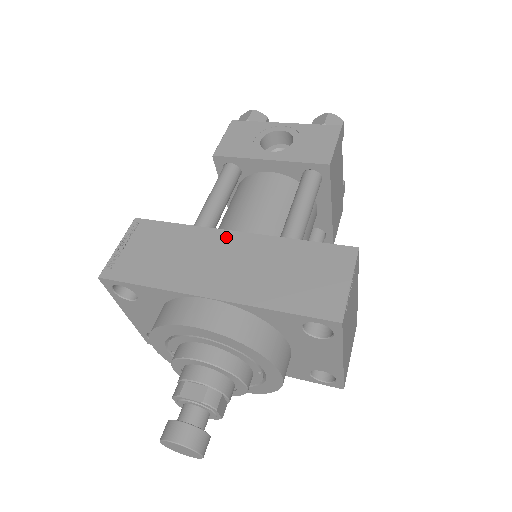
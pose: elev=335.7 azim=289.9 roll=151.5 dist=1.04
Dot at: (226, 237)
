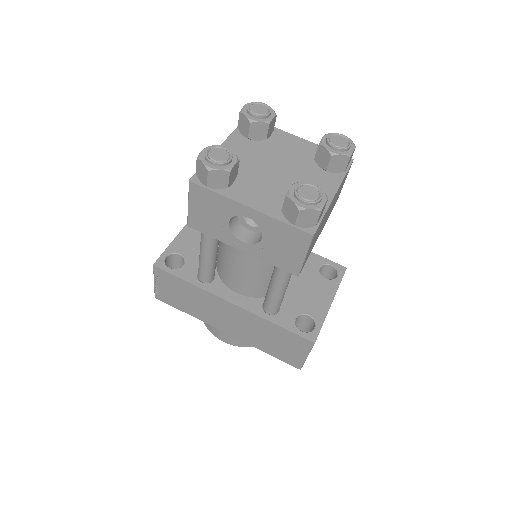
Dot at: (224, 304)
